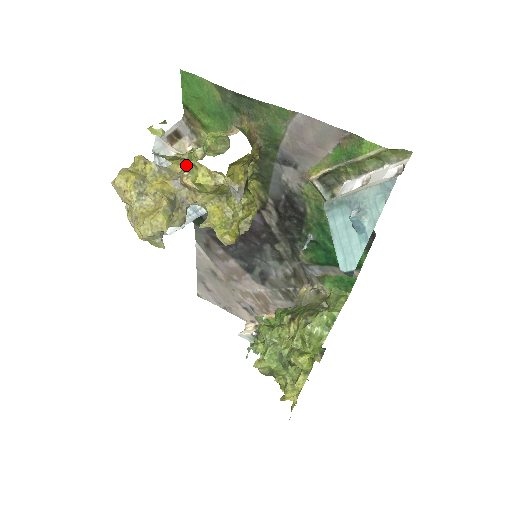
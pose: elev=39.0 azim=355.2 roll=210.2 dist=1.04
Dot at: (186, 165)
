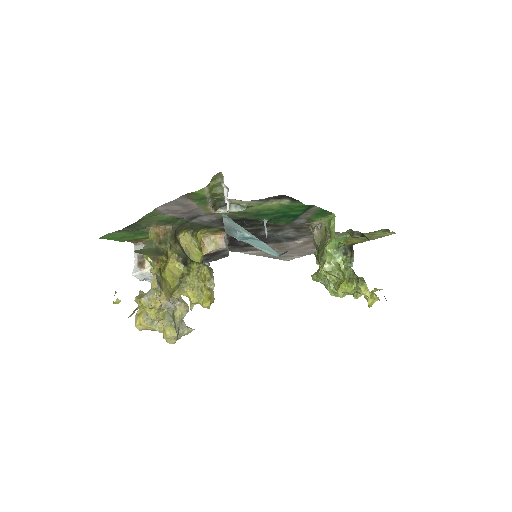
Dot at: occluded
